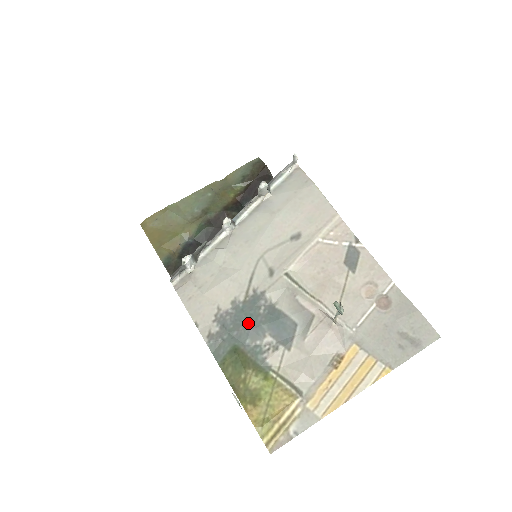
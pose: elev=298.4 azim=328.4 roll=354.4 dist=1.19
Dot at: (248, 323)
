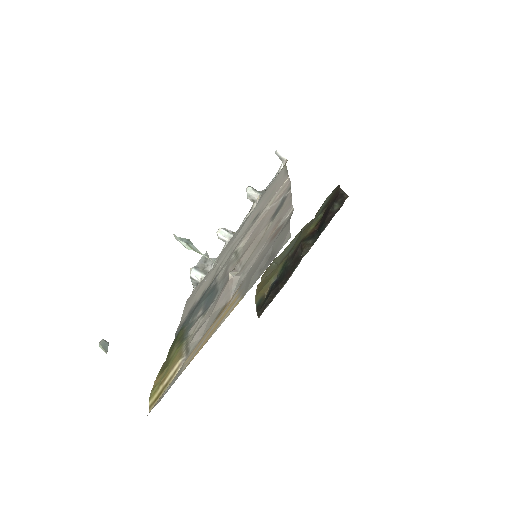
Dot at: (197, 305)
